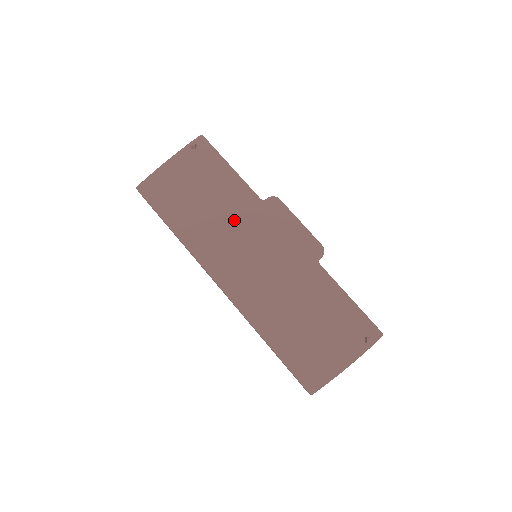
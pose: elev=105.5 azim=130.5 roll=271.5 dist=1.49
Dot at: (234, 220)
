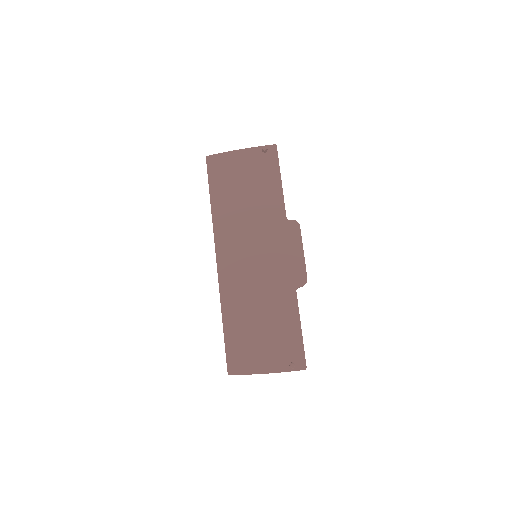
Dot at: (257, 221)
